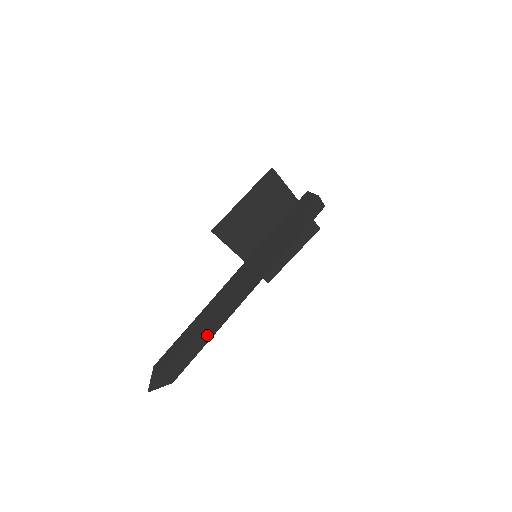
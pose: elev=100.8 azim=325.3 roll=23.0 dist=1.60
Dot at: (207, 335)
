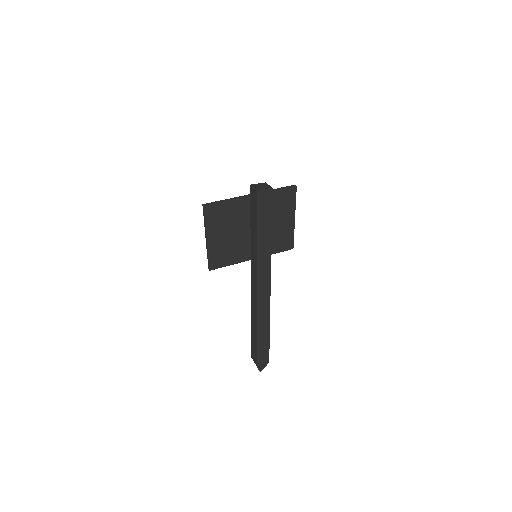
Dot at: (264, 328)
